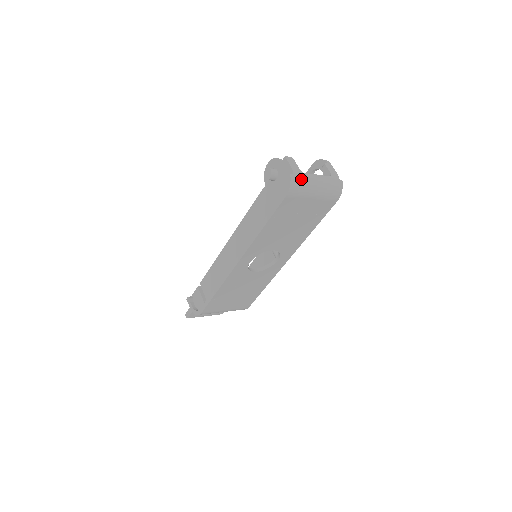
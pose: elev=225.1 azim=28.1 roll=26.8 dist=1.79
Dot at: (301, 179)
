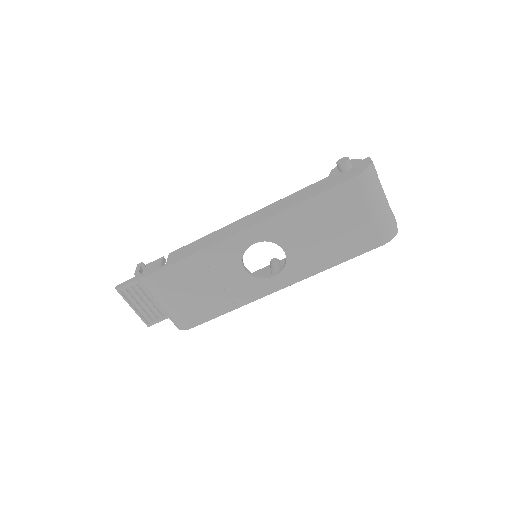
Dot at: (375, 178)
